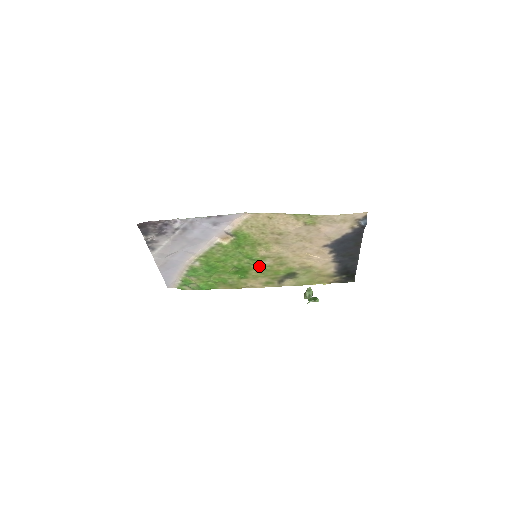
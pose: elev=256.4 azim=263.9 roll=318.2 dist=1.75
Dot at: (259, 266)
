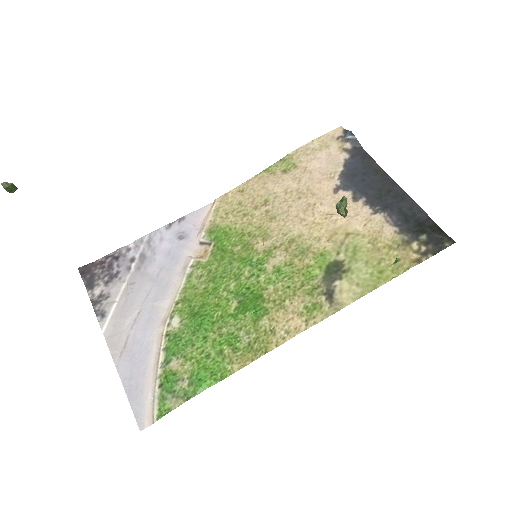
Dot at: (271, 273)
